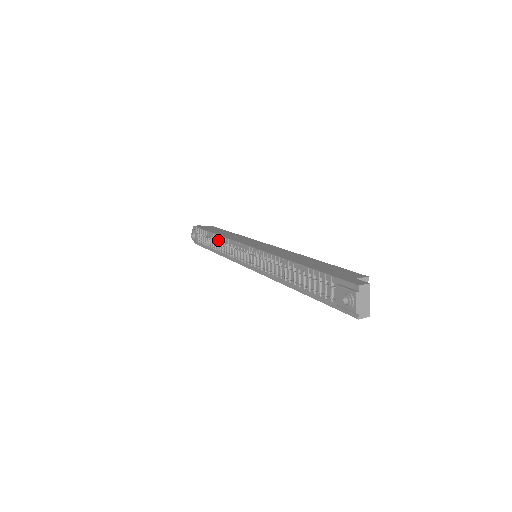
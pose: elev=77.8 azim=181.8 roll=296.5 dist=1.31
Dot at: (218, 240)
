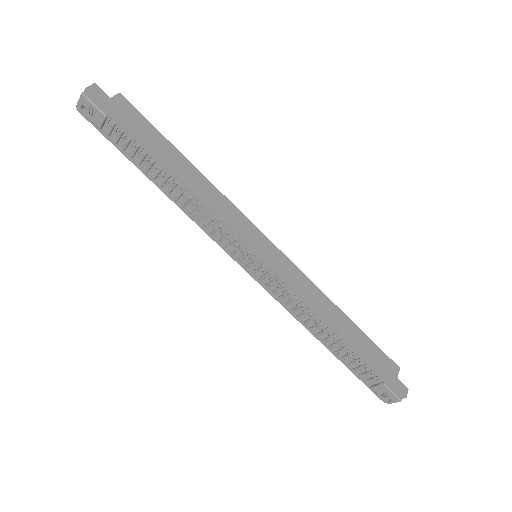
Dot at: (186, 197)
